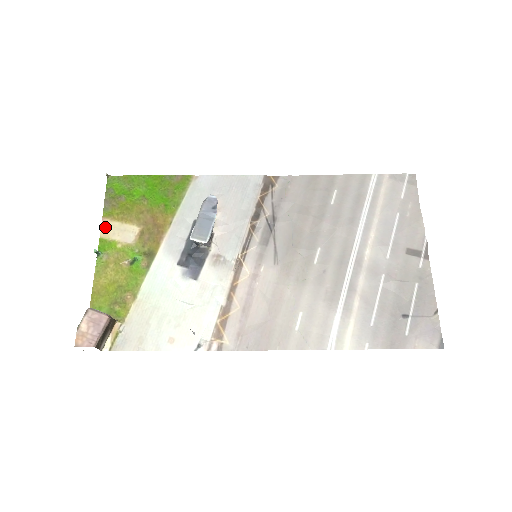
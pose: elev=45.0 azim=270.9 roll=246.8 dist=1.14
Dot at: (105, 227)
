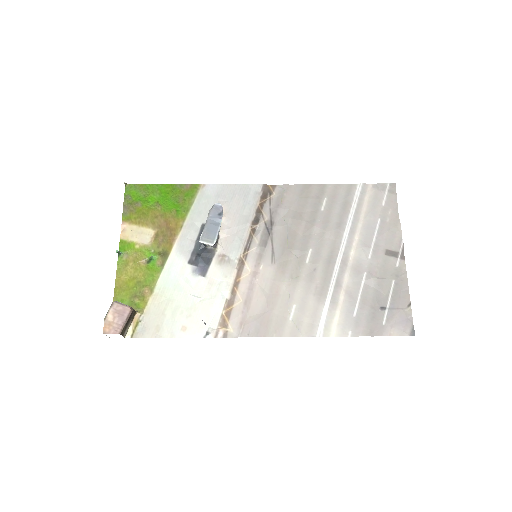
Dot at: (124, 230)
